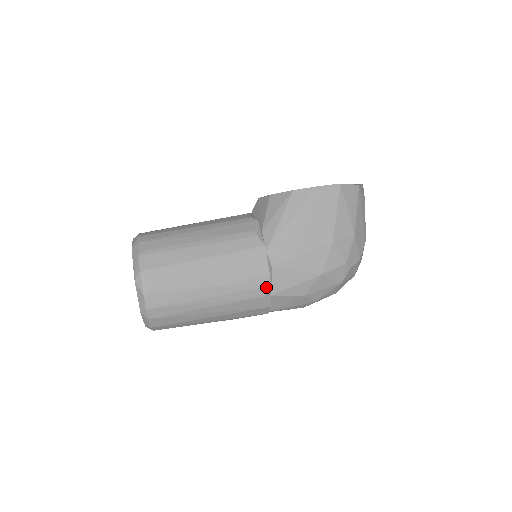
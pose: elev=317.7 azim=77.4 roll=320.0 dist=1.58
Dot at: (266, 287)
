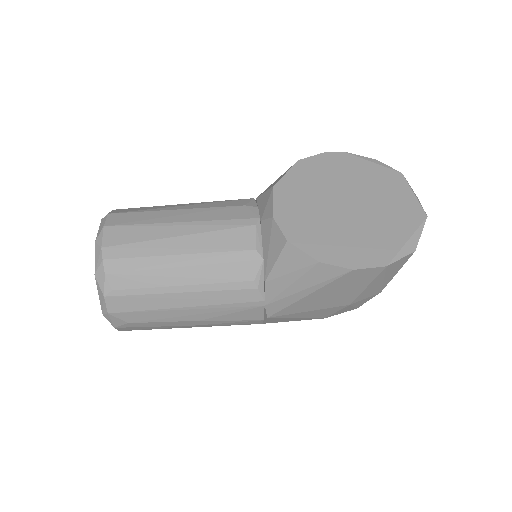
Dot at: occluded
